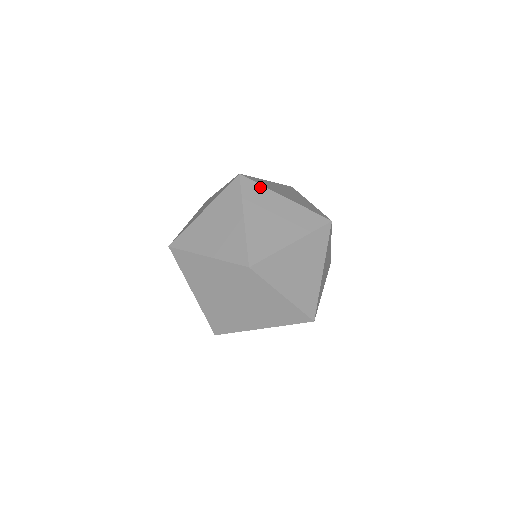
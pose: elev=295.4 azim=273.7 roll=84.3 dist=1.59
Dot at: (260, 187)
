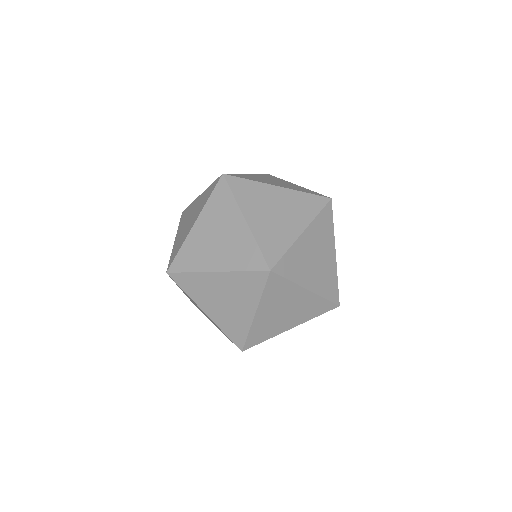
Dot at: (279, 178)
